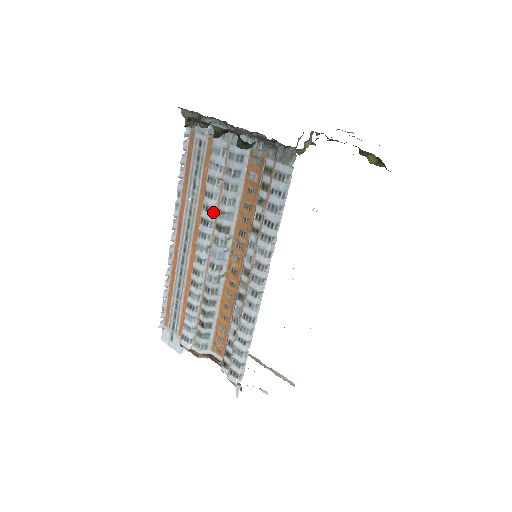
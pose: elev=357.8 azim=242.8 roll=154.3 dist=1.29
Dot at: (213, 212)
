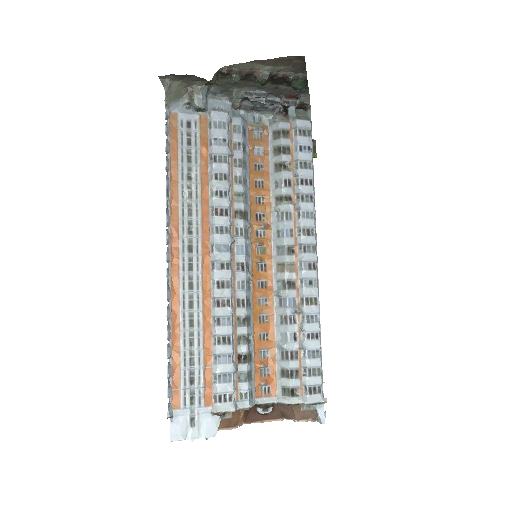
Dot at: (229, 197)
